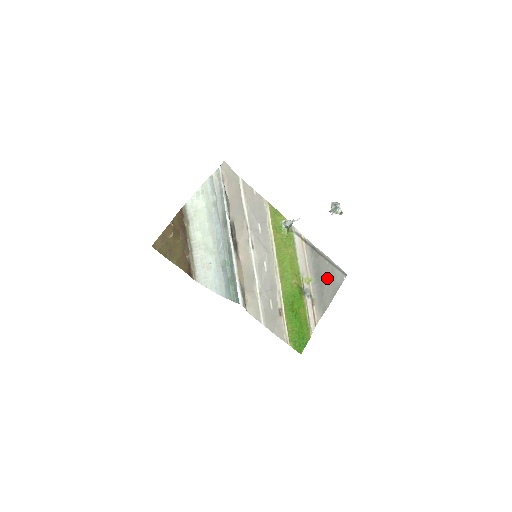
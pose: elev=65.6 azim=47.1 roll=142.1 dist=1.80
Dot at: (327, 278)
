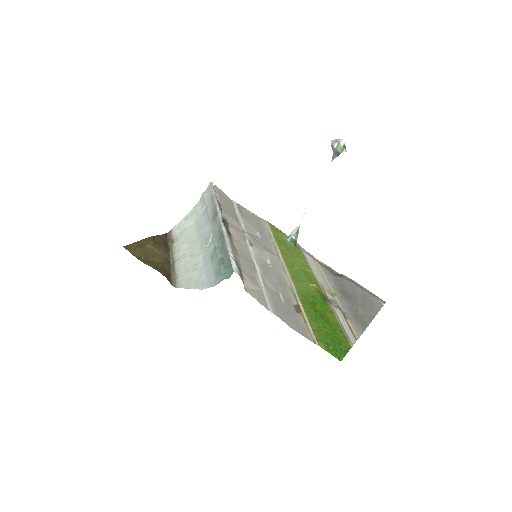
Dot at: (358, 298)
